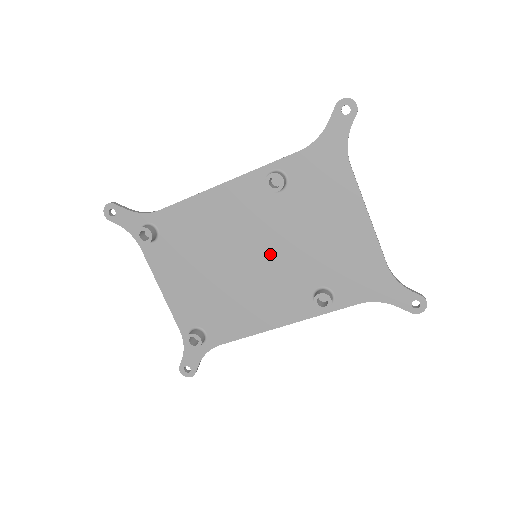
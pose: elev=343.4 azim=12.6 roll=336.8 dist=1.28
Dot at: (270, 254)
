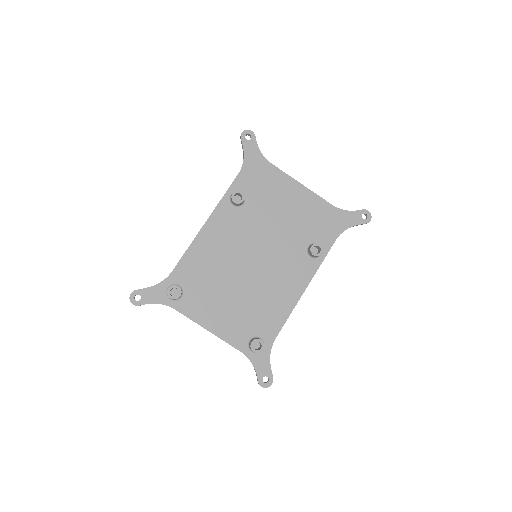
Dot at: (264, 247)
